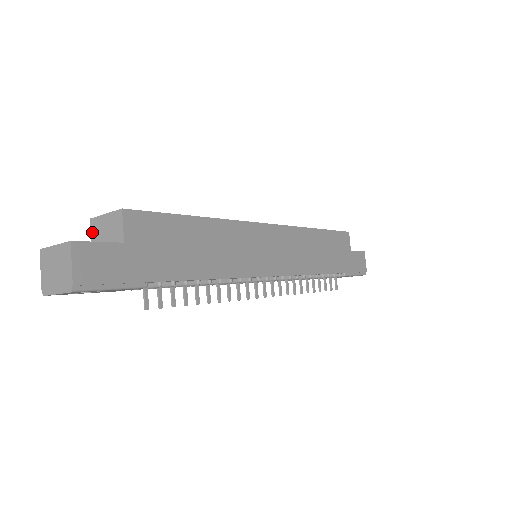
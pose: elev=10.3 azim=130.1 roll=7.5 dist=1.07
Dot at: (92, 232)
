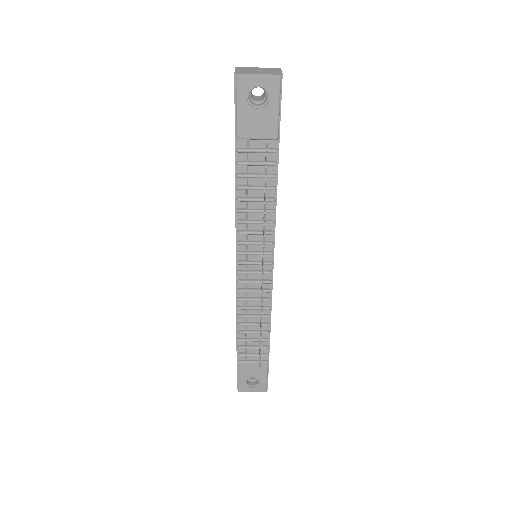
Dot at: occluded
